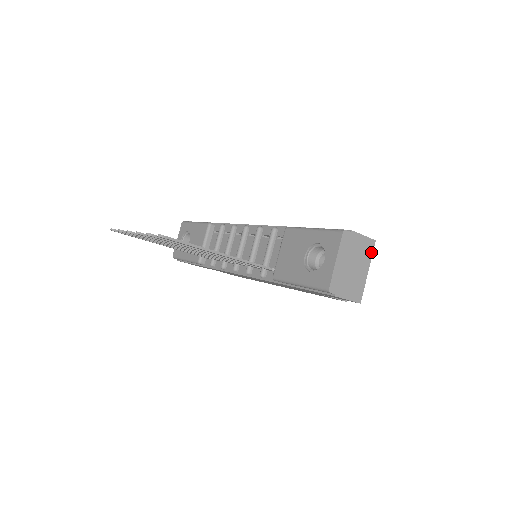
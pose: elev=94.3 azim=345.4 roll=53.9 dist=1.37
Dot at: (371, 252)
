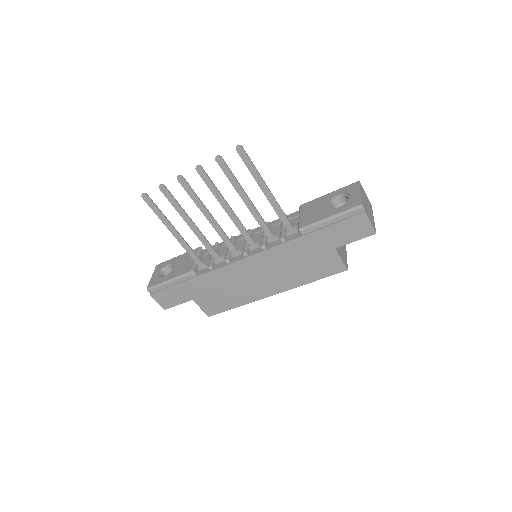
Dot at: (372, 210)
